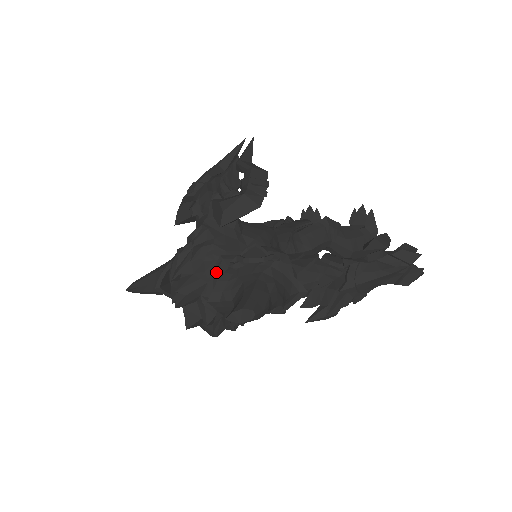
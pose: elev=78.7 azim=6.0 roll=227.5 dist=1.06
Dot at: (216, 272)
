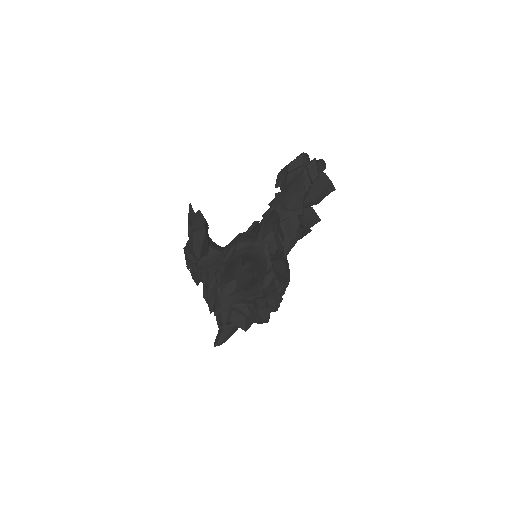
Dot at: (218, 284)
